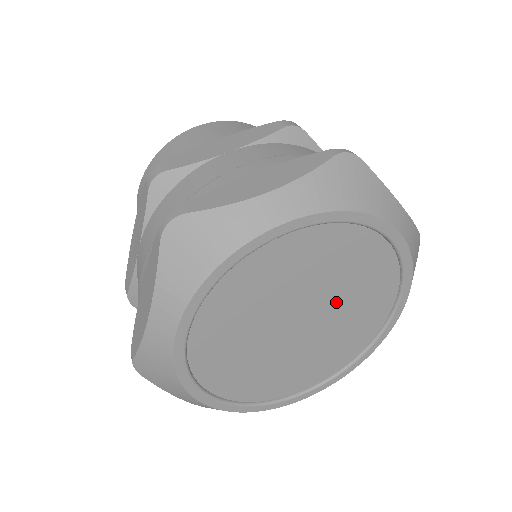
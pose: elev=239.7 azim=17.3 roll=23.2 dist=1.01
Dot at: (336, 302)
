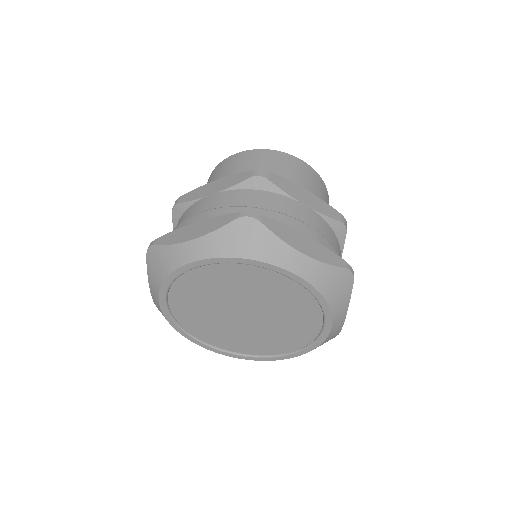
Dot at: (270, 323)
